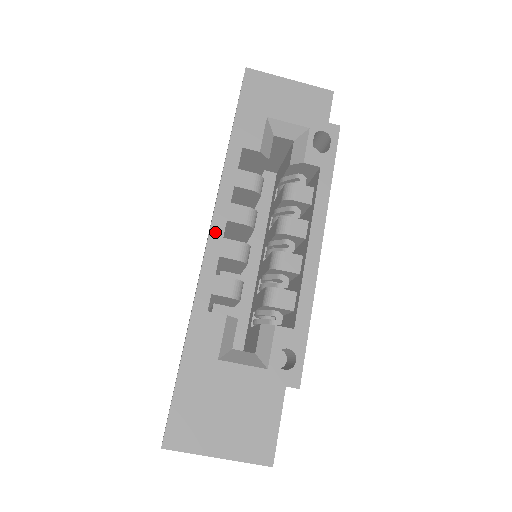
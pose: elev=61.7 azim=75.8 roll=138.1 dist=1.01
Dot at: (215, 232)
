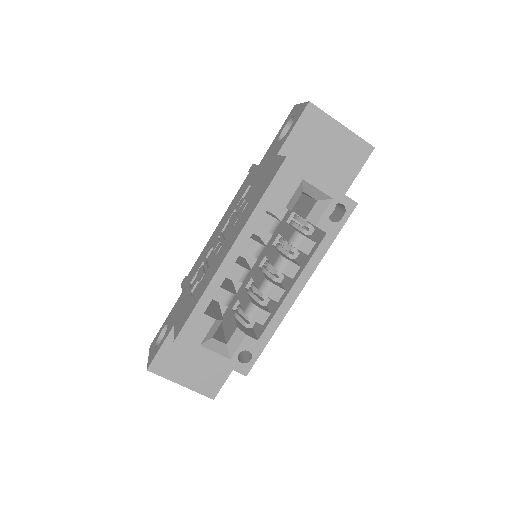
Dot at: (228, 261)
